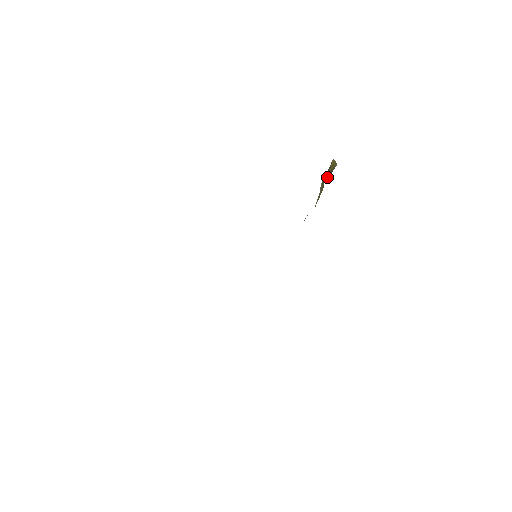
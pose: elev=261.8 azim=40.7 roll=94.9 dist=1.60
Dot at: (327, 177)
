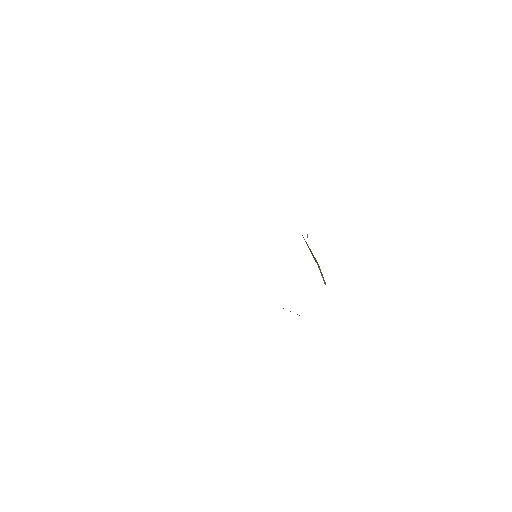
Dot at: occluded
